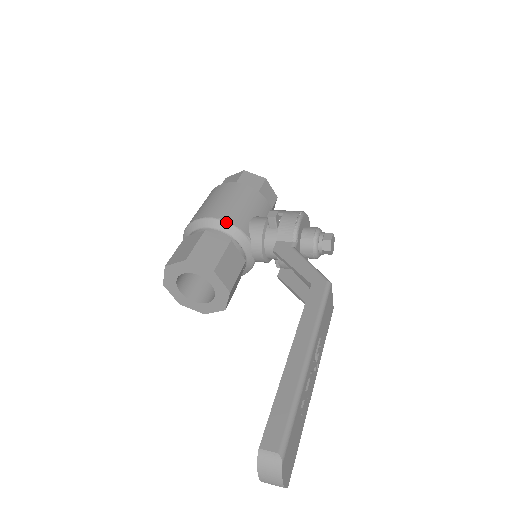
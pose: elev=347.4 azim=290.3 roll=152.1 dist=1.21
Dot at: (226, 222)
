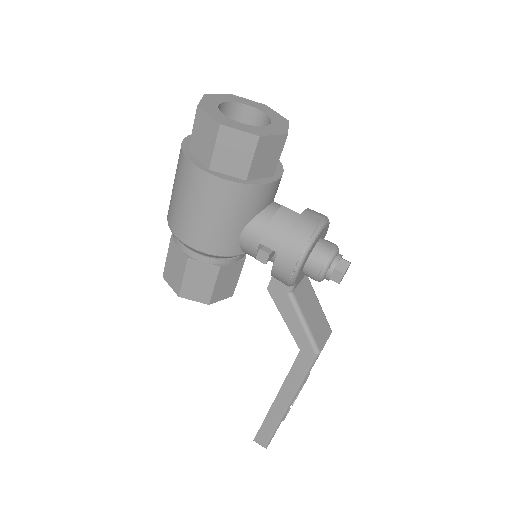
Dot at: (208, 255)
